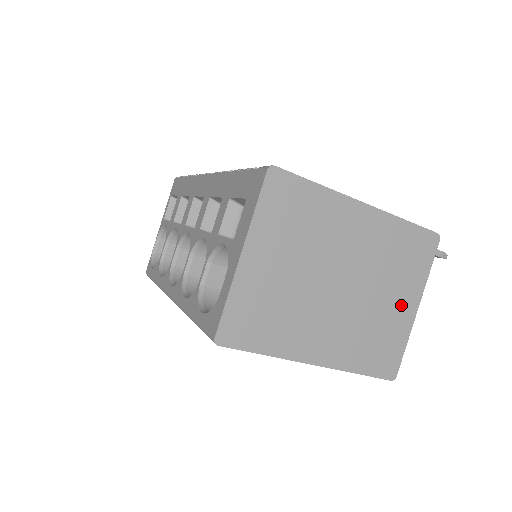
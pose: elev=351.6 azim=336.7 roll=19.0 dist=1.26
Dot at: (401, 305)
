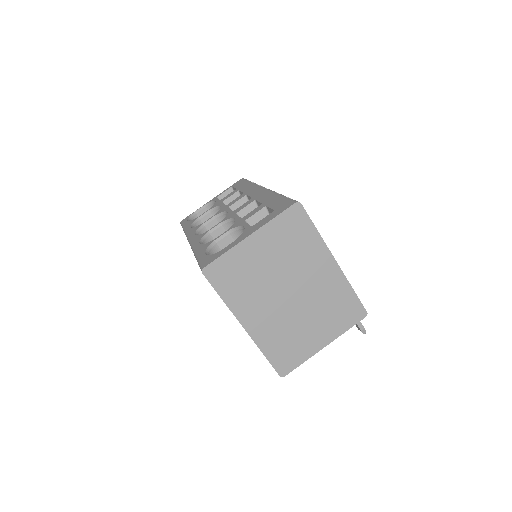
Dot at: (317, 336)
